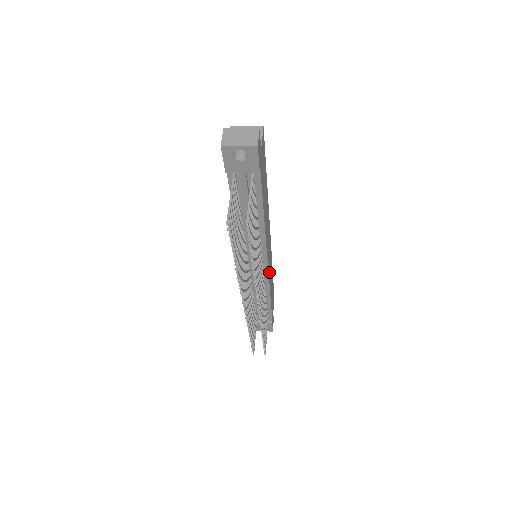
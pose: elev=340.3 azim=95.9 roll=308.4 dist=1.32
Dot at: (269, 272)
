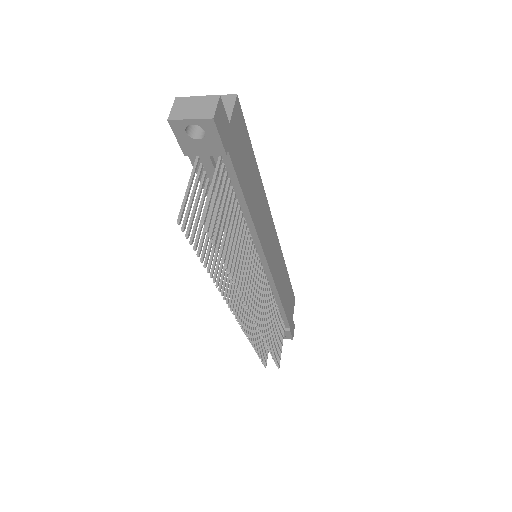
Dot at: (275, 274)
